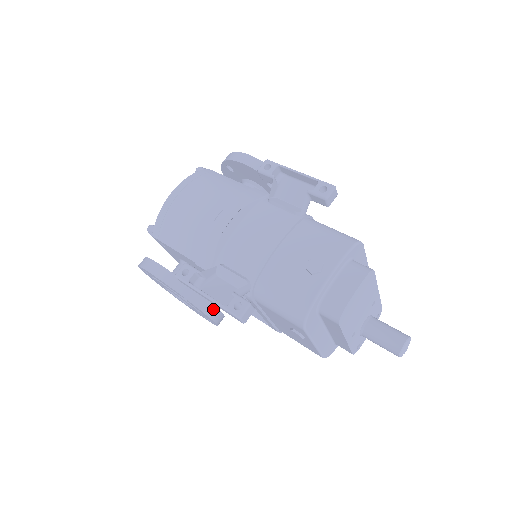
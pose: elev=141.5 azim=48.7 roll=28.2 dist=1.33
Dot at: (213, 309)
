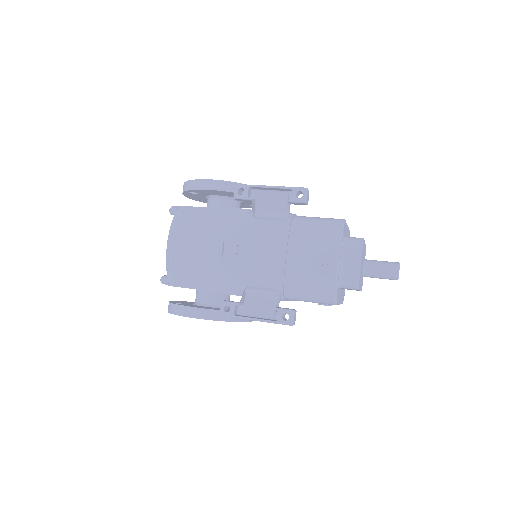
Dot at: occluded
